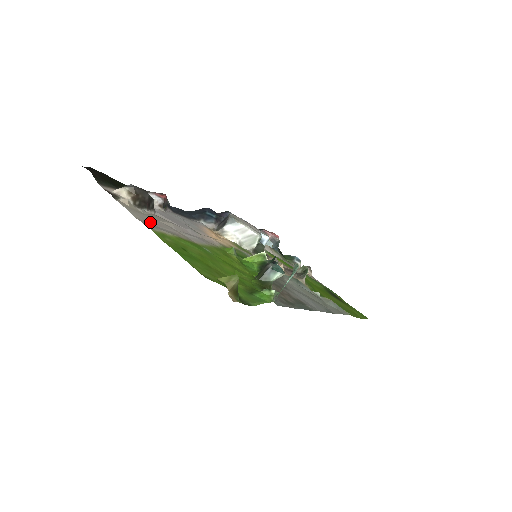
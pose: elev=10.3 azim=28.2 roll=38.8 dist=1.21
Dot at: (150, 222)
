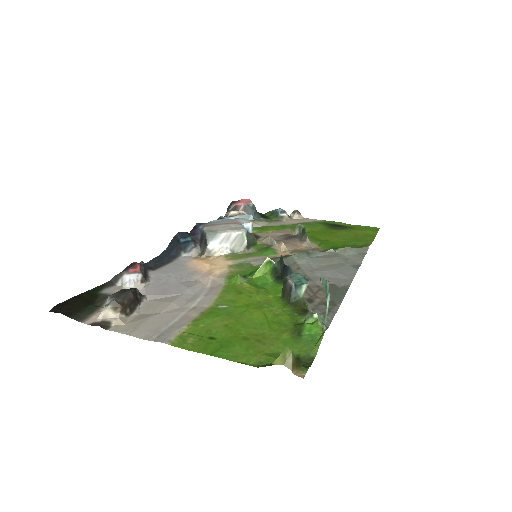
Dot at: (157, 328)
